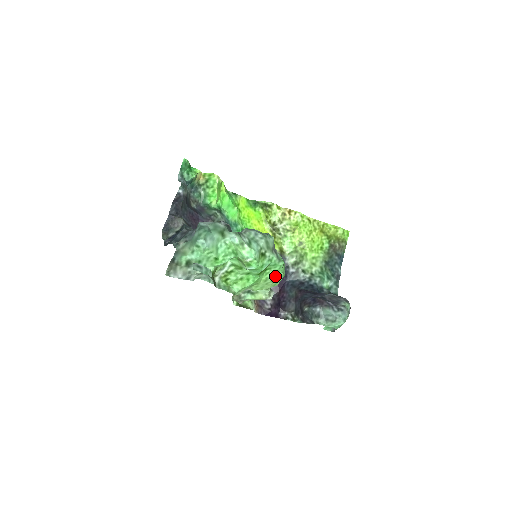
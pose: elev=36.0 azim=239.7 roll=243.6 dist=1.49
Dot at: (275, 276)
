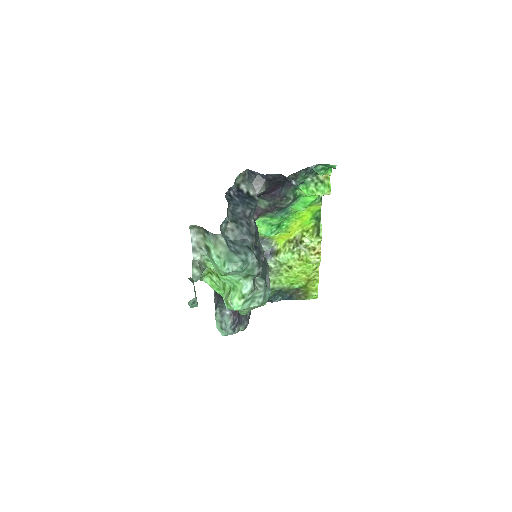
Dot at: occluded
